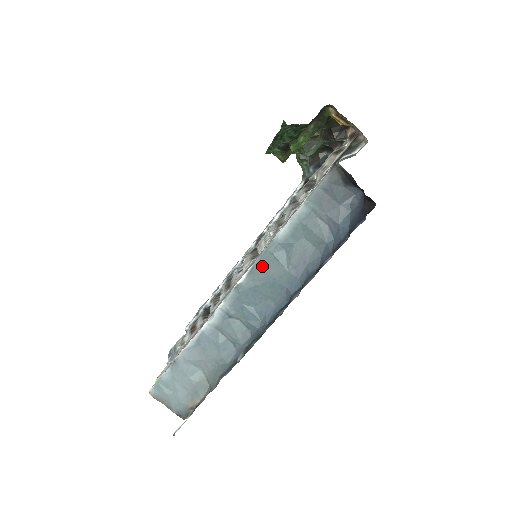
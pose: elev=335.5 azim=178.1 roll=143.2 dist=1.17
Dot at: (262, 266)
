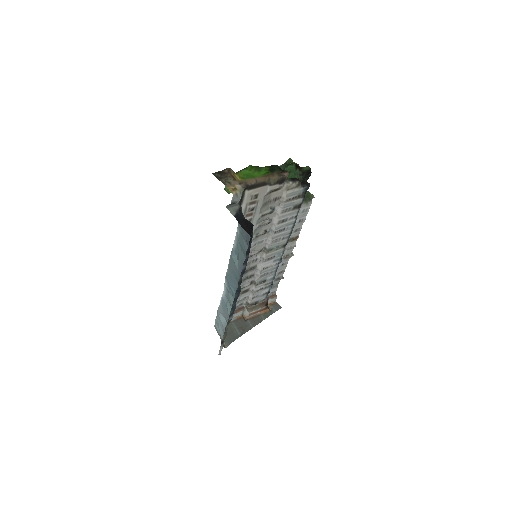
Dot at: (231, 264)
